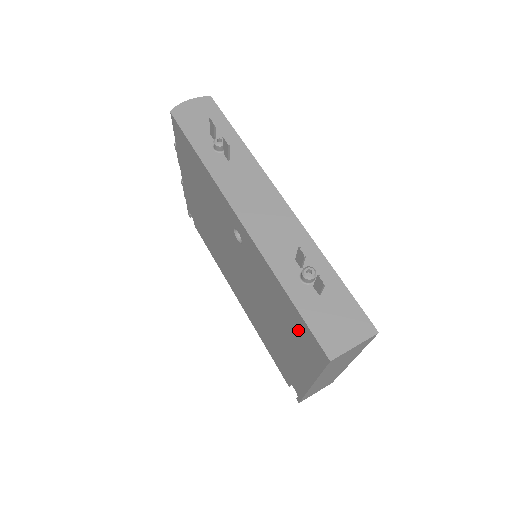
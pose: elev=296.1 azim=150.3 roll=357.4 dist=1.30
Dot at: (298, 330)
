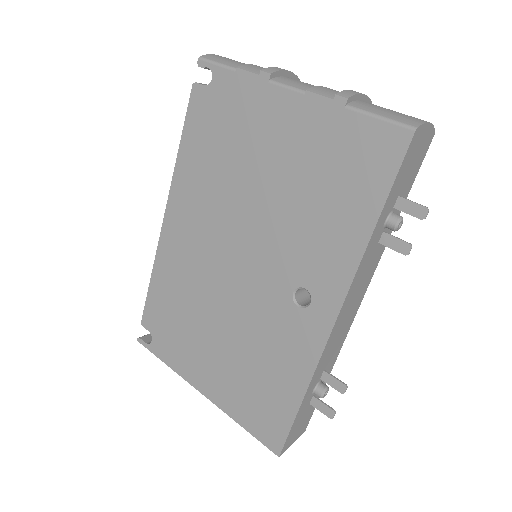
Dot at: (266, 404)
